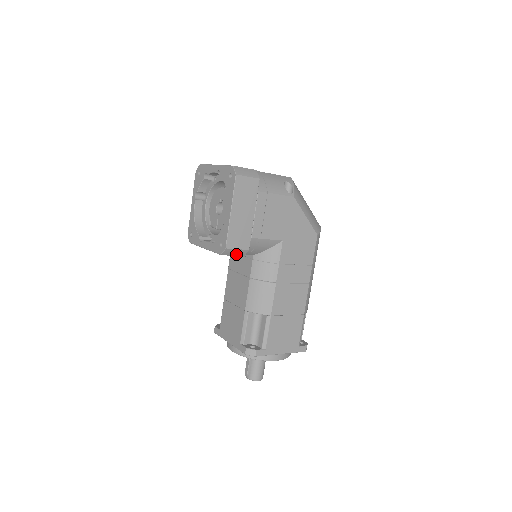
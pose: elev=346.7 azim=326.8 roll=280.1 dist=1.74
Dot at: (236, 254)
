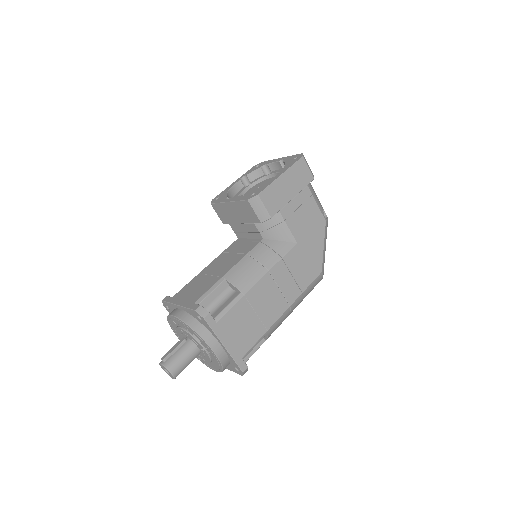
Dot at: (258, 213)
